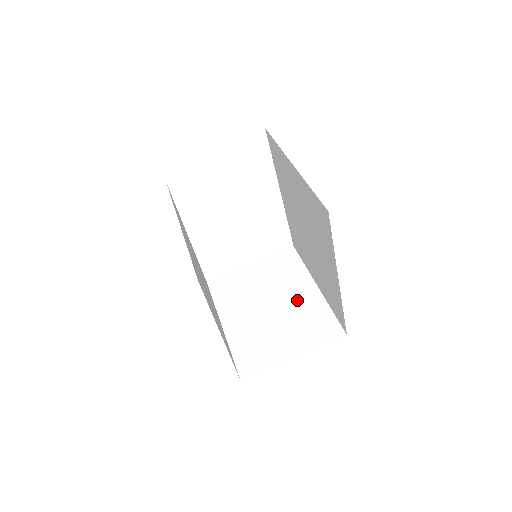
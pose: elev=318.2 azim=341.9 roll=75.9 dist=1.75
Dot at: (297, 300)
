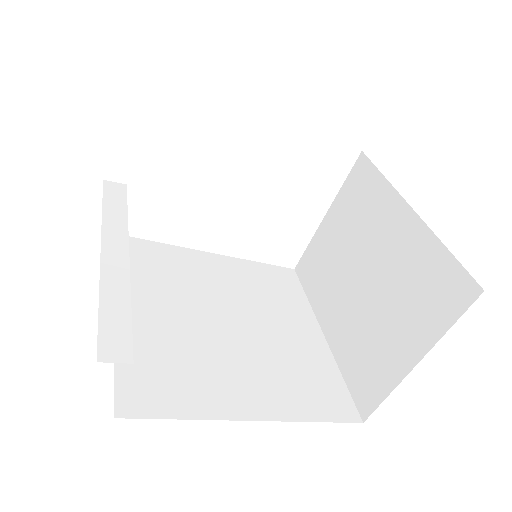
Dot at: (391, 250)
